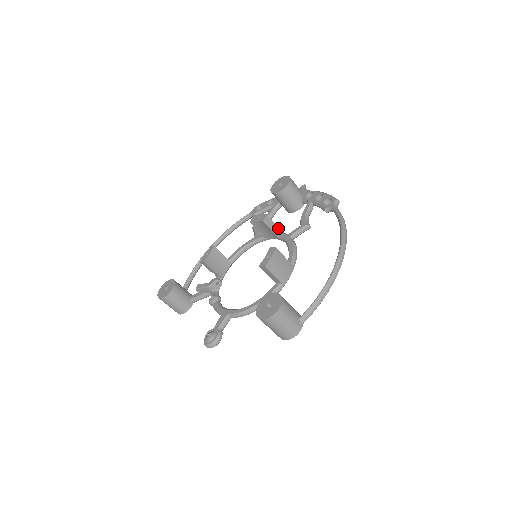
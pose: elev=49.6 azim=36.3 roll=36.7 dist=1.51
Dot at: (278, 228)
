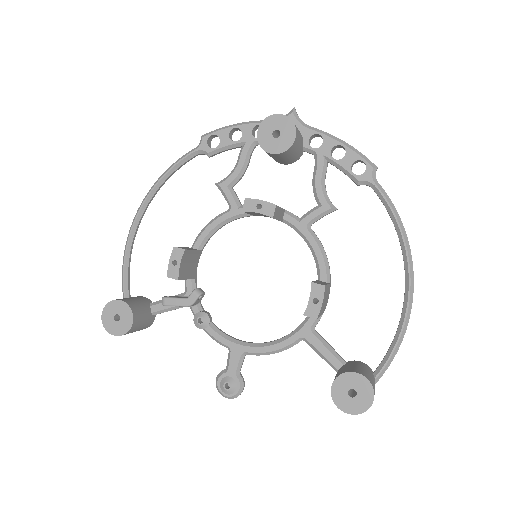
Dot at: (282, 209)
